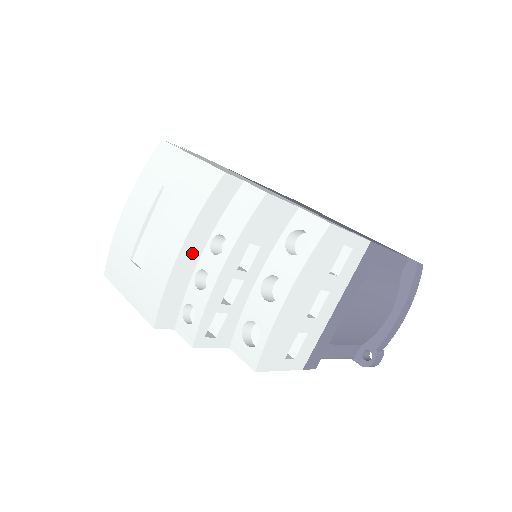
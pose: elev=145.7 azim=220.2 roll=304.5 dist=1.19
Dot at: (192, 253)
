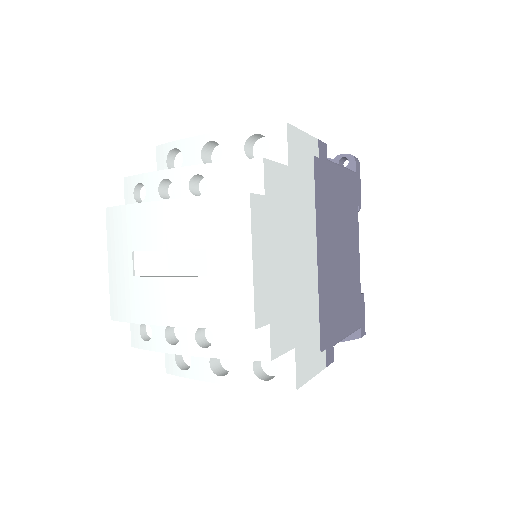
Dot at: occluded
